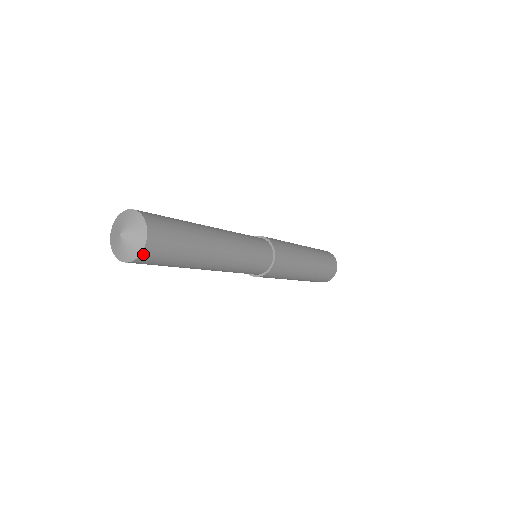
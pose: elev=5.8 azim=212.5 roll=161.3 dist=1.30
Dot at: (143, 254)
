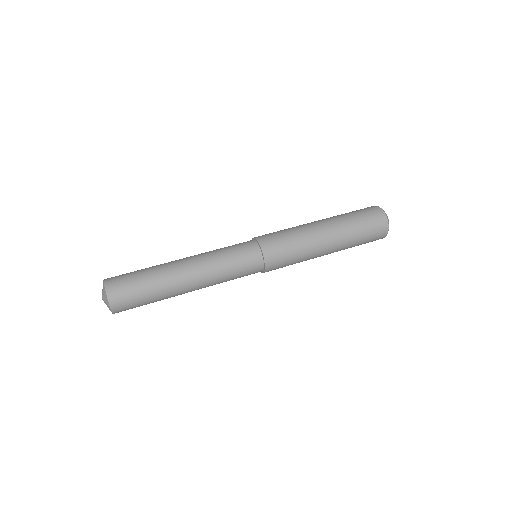
Dot at: occluded
